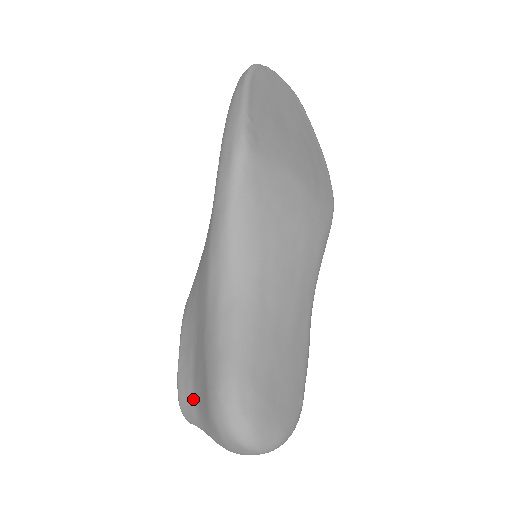
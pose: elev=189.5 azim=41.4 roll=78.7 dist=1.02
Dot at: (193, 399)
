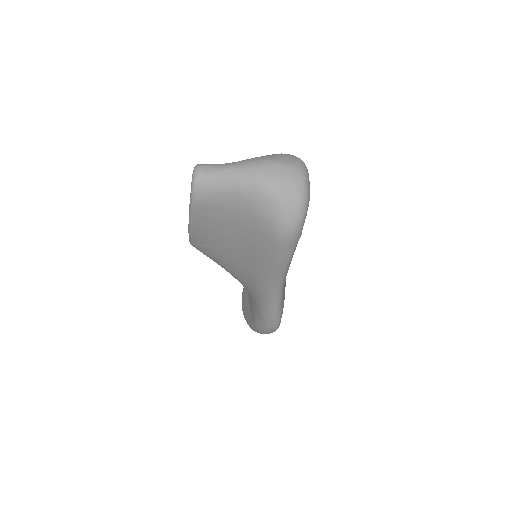
Dot at: occluded
